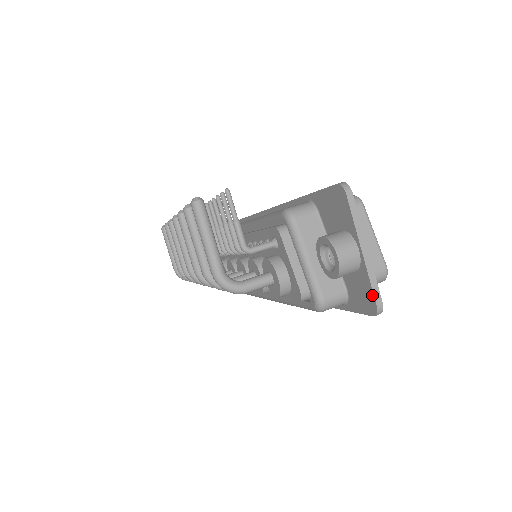
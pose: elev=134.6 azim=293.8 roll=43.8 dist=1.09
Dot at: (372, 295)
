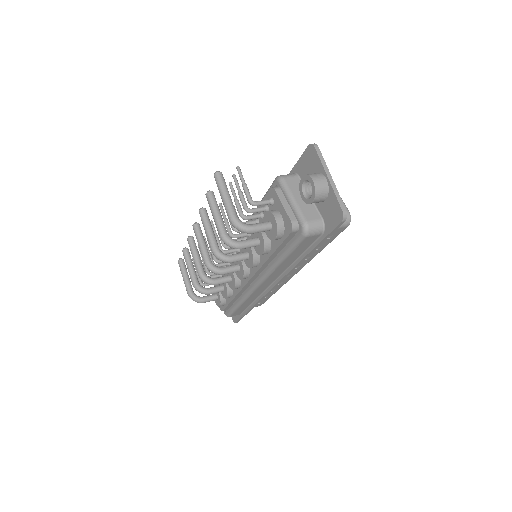
Dot at: (338, 205)
